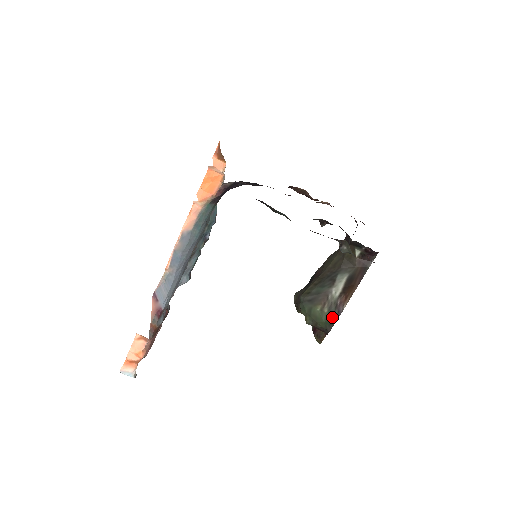
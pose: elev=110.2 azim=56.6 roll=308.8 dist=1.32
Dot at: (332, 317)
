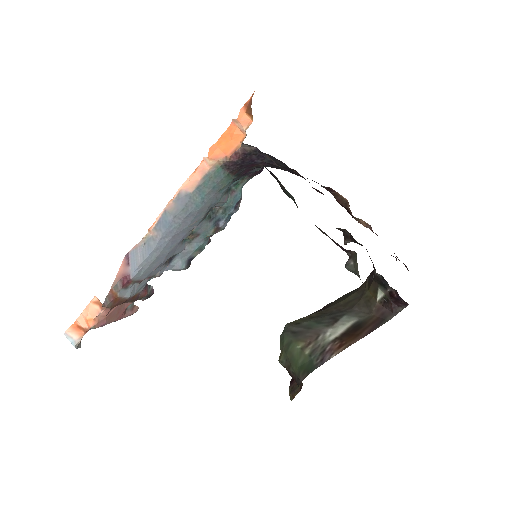
Dot at: (311, 363)
